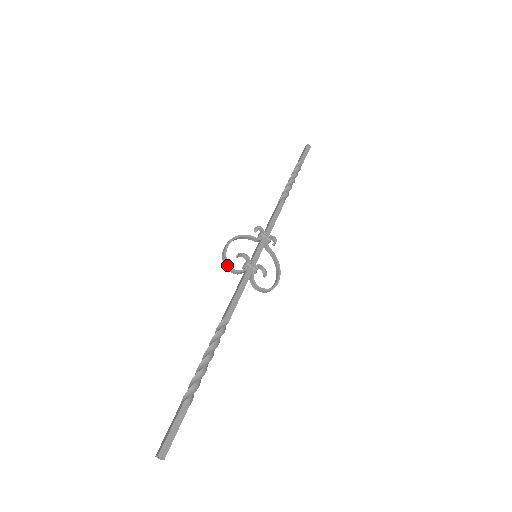
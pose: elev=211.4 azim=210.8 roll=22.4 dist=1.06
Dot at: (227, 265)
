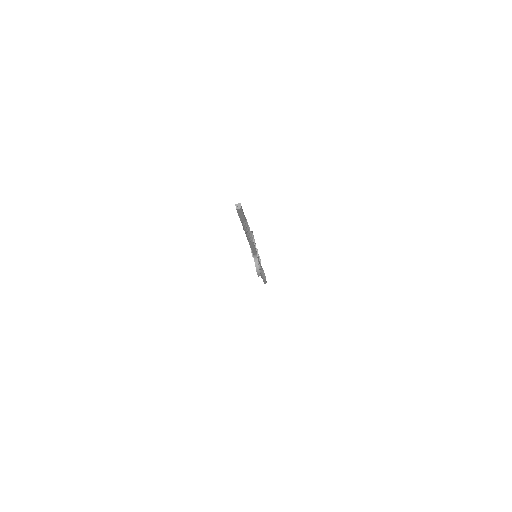
Dot at: (252, 235)
